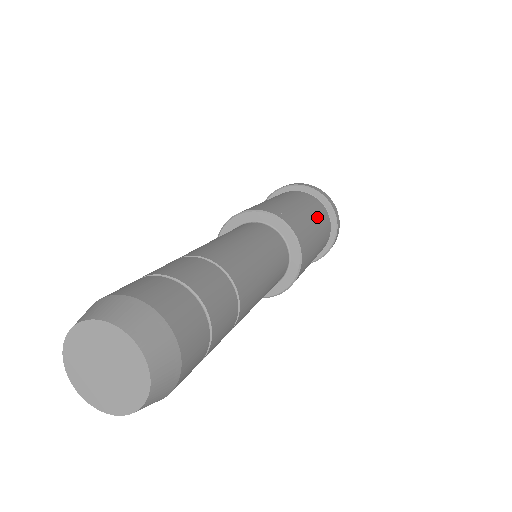
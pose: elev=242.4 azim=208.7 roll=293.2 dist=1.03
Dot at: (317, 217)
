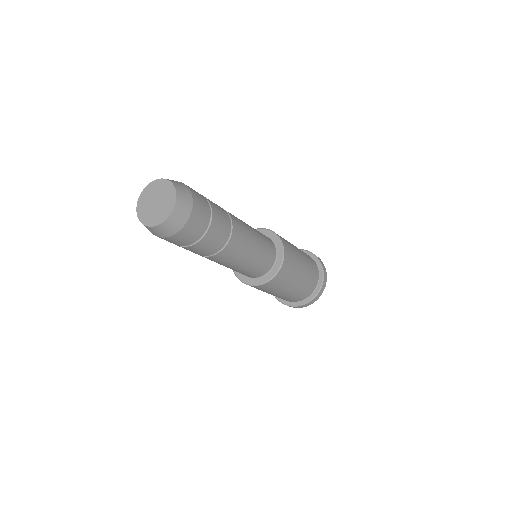
Dot at: (305, 256)
